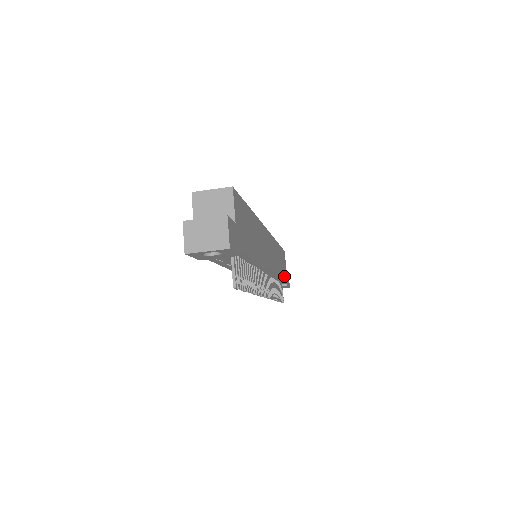
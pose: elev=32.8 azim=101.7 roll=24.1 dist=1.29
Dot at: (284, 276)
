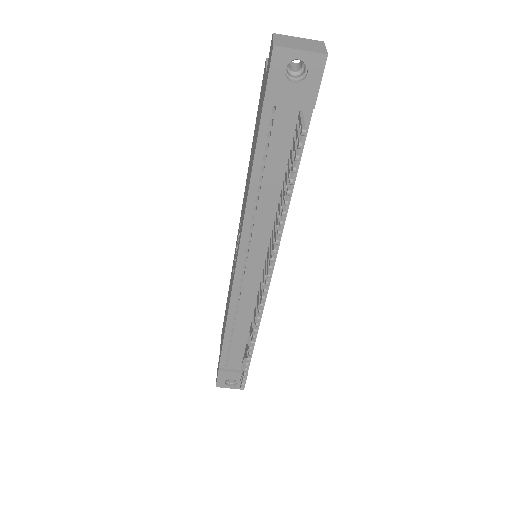
Dot at: occluded
